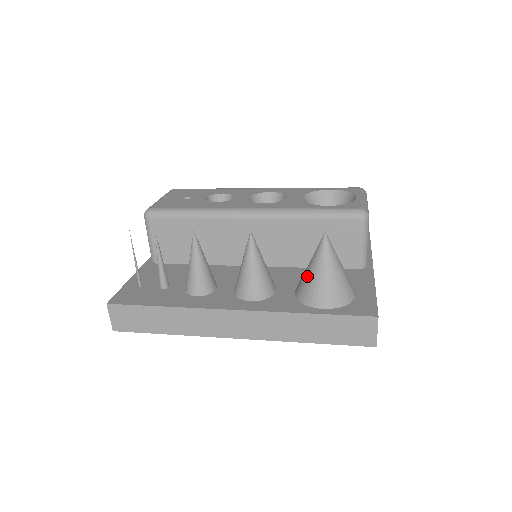
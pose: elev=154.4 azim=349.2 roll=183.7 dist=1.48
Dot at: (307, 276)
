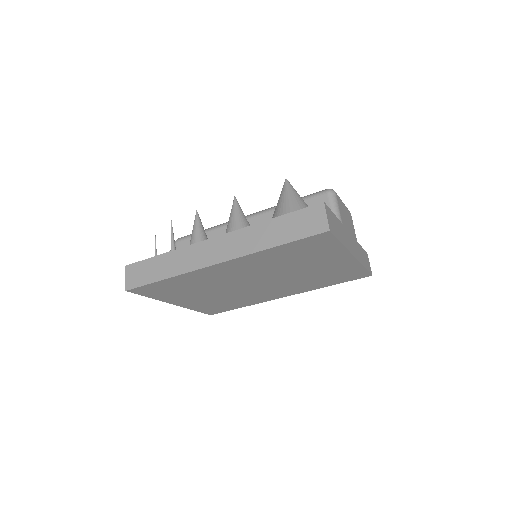
Dot at: occluded
